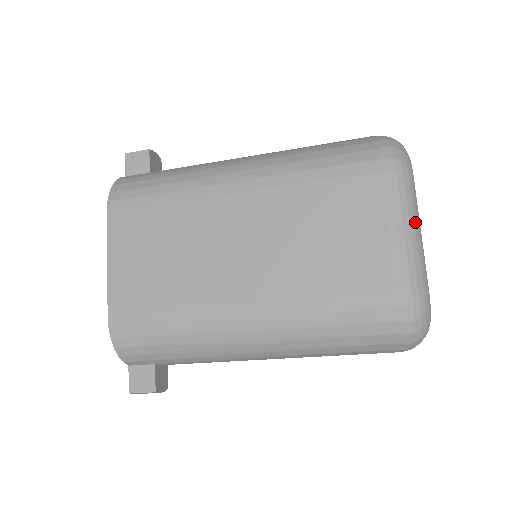
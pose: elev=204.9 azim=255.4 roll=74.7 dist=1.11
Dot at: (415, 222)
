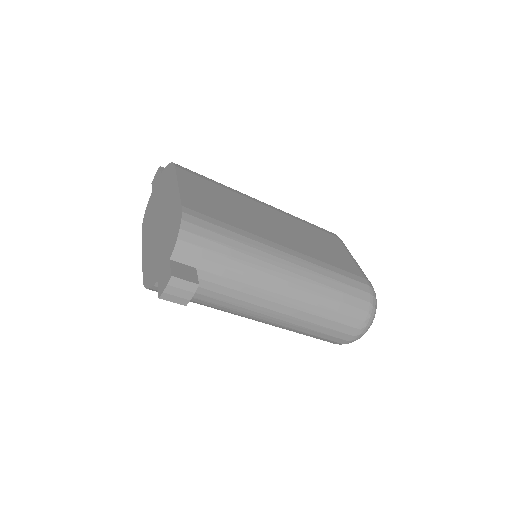
Dot at: occluded
